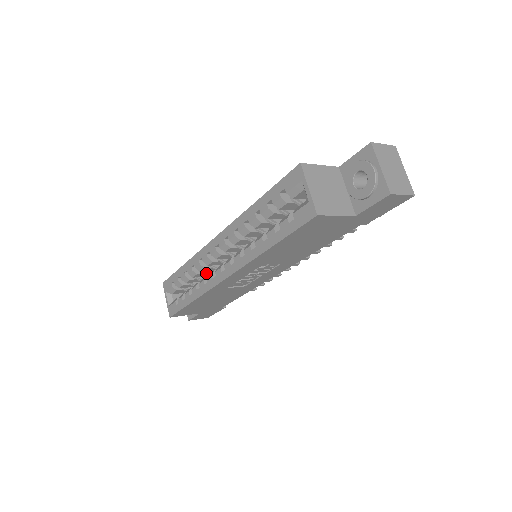
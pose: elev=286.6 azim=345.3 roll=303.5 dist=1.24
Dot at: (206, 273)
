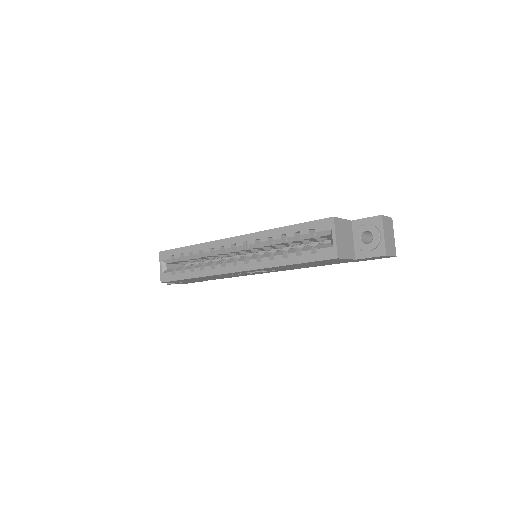
Dot at: (209, 258)
